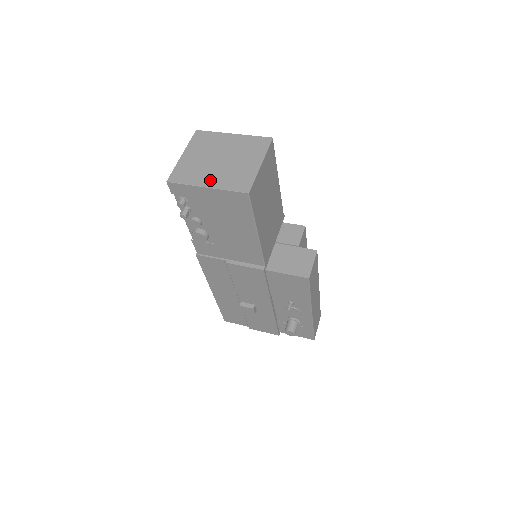
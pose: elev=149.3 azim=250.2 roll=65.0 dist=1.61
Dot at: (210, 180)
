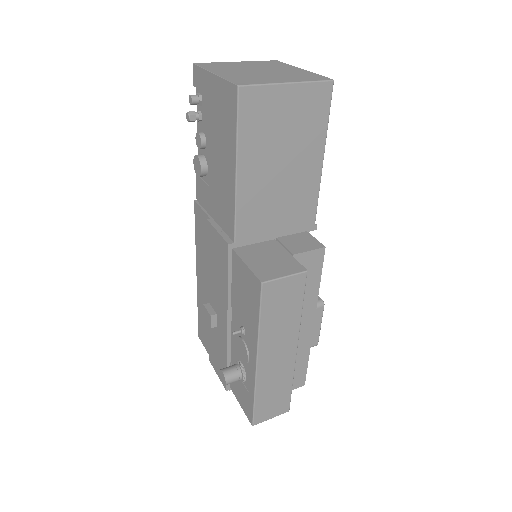
Dot at: (225, 72)
